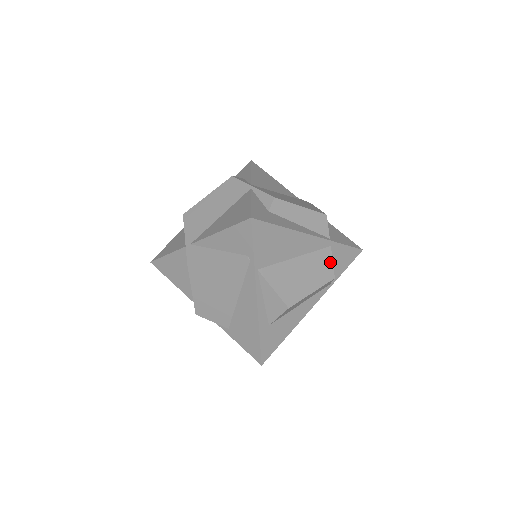
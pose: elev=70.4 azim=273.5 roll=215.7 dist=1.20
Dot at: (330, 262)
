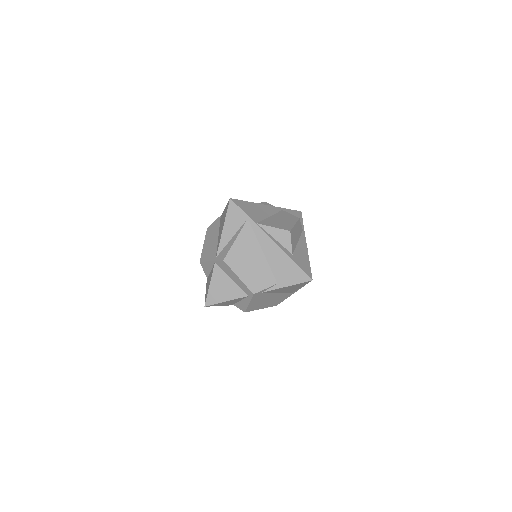
Dot at: (289, 214)
